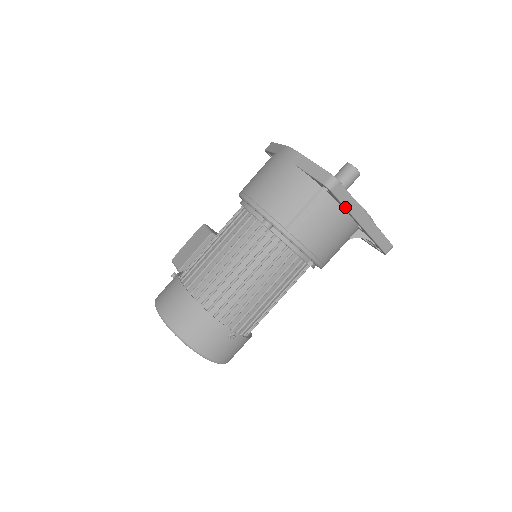
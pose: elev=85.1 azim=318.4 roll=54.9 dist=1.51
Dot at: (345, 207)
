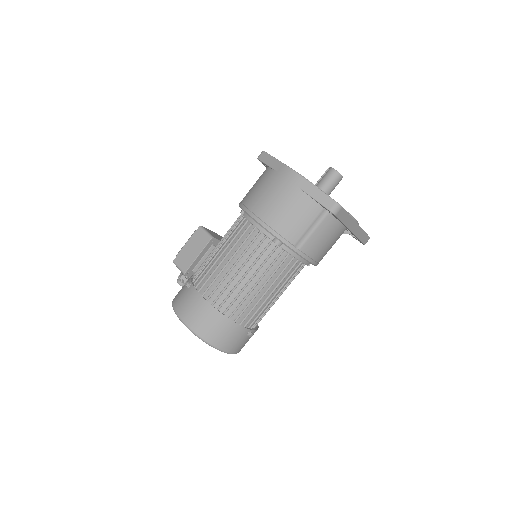
Dot at: (343, 223)
